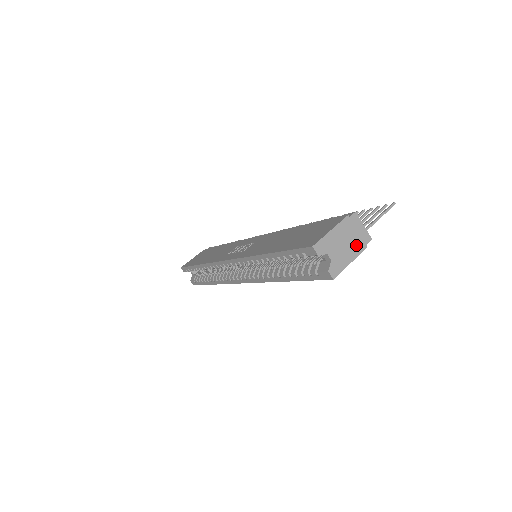
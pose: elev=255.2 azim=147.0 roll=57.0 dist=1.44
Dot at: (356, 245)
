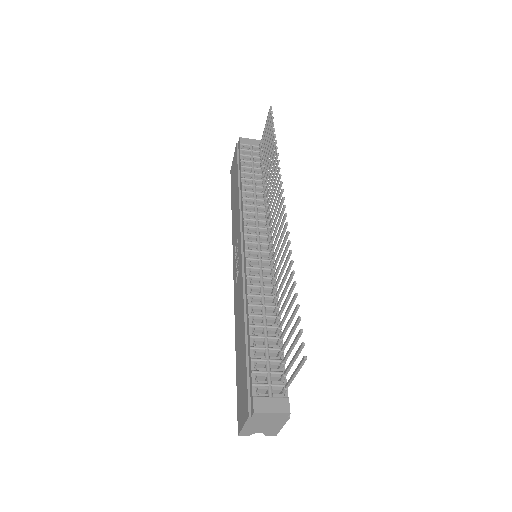
Dot at: (277, 421)
